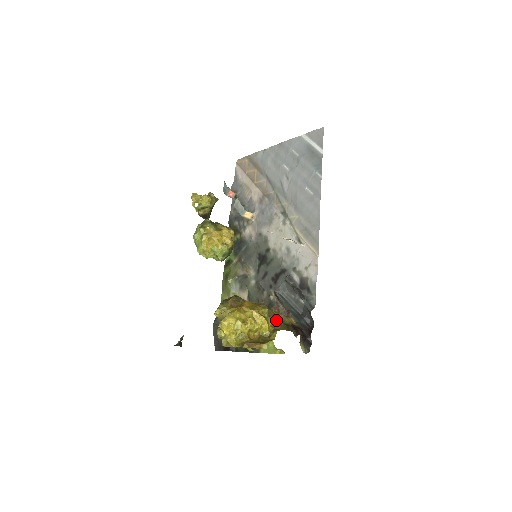
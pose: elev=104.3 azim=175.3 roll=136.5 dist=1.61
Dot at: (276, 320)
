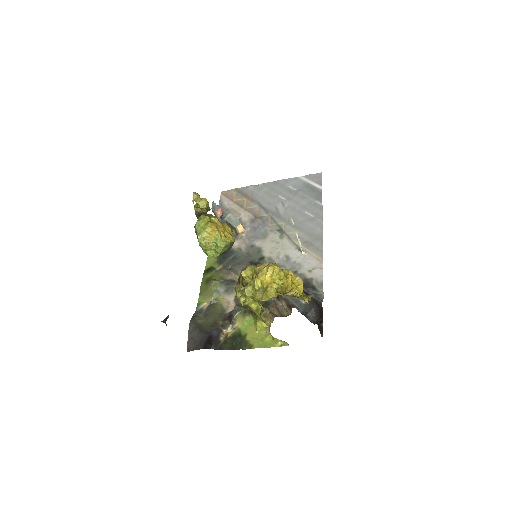
Dot at: occluded
